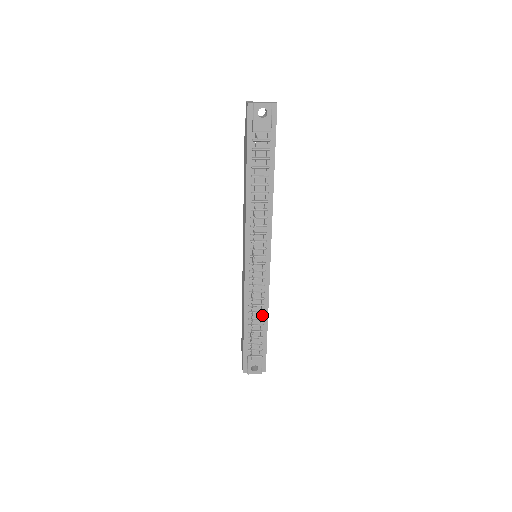
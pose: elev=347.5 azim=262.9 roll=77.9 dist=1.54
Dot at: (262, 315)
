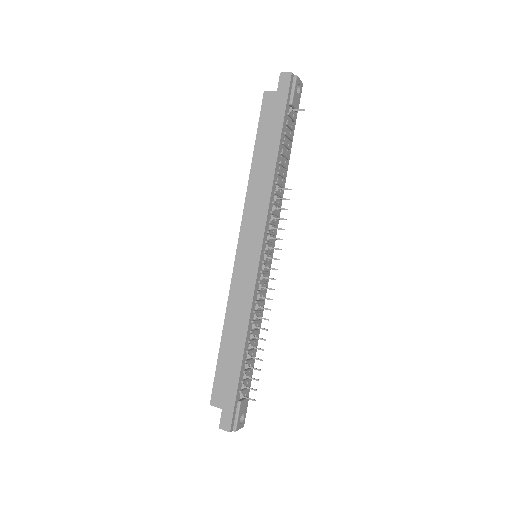
Dot at: (256, 335)
